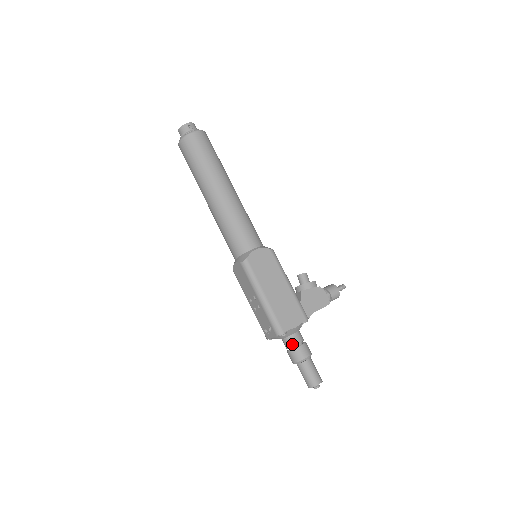
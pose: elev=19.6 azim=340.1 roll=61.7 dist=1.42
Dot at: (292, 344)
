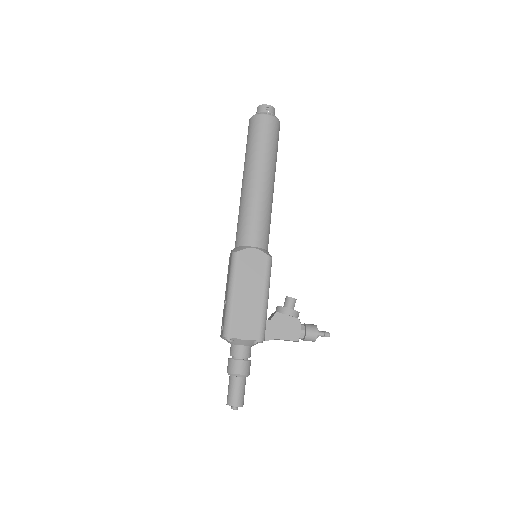
Dot at: (234, 354)
